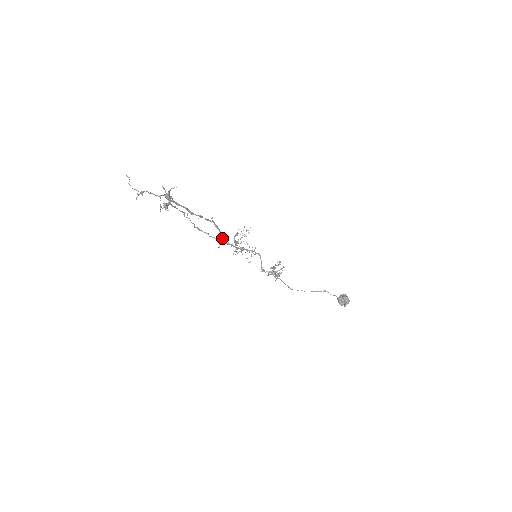
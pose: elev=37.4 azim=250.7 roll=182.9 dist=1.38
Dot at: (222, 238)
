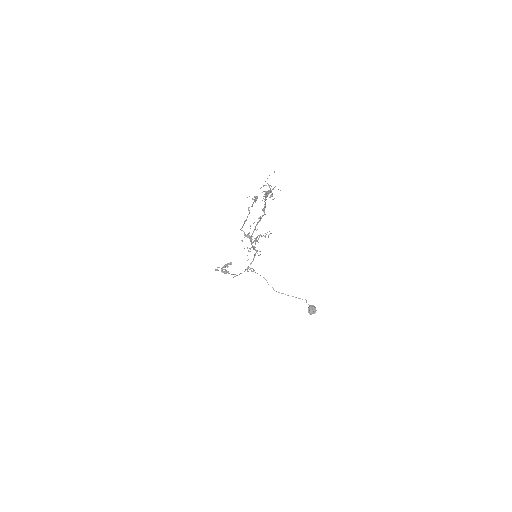
Dot at: occluded
